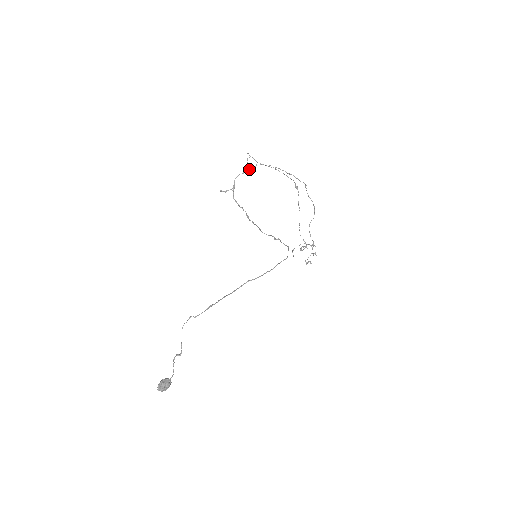
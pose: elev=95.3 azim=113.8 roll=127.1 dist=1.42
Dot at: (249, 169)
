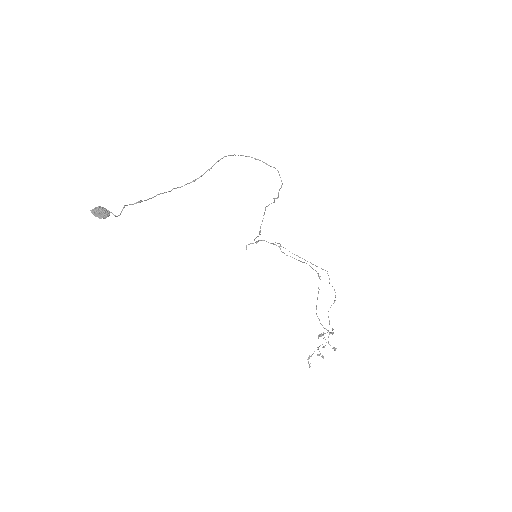
Dot at: (276, 245)
